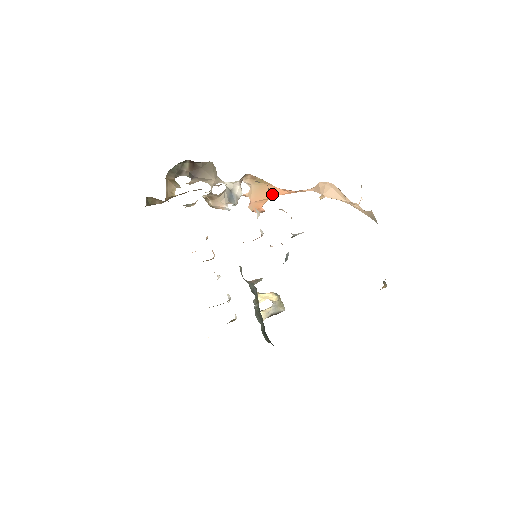
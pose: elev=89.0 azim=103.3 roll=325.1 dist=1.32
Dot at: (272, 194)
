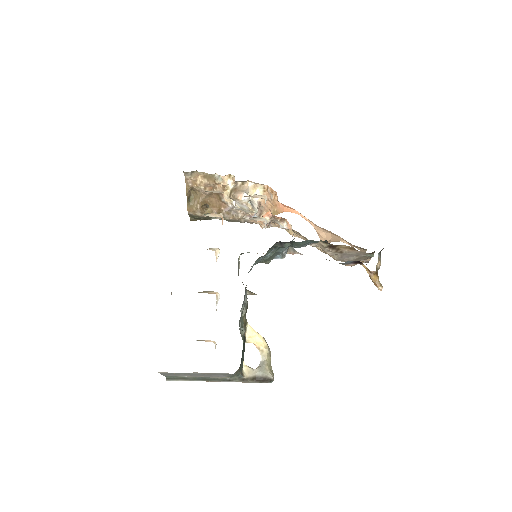
Dot at: occluded
